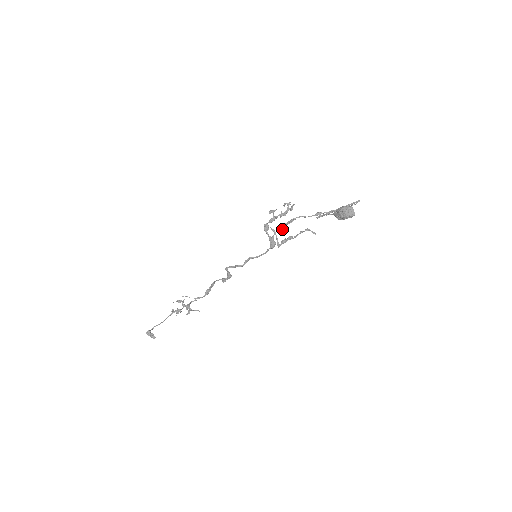
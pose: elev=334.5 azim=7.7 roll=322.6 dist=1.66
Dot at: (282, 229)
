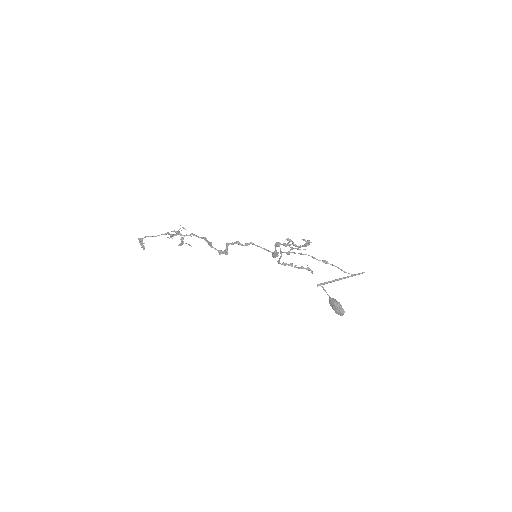
Dot at: (289, 254)
